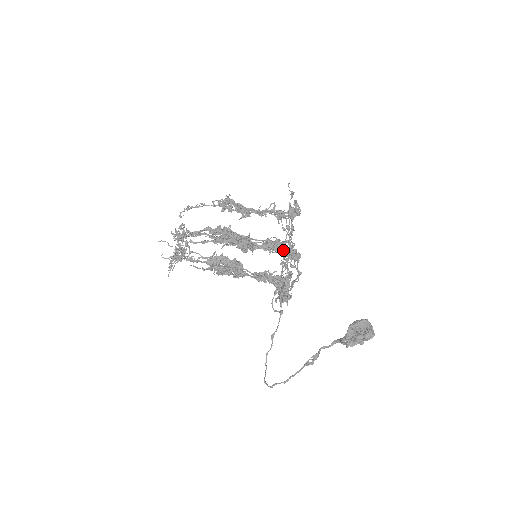
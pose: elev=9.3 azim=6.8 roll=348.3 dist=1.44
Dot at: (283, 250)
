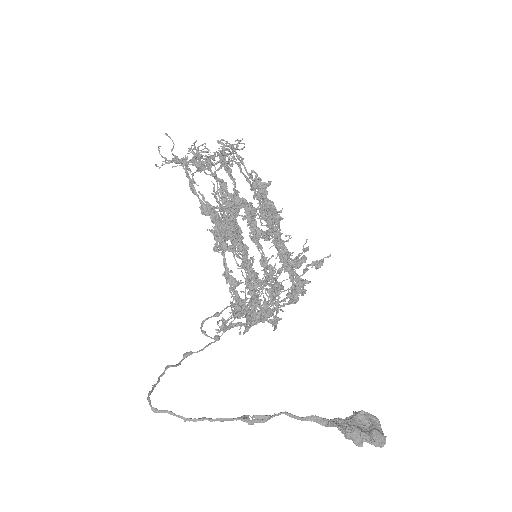
Dot at: (297, 277)
